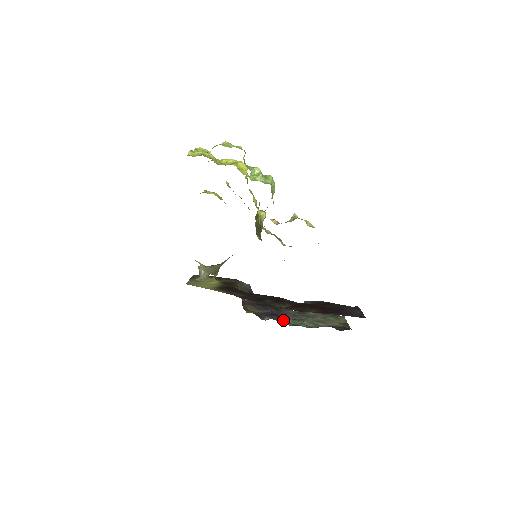
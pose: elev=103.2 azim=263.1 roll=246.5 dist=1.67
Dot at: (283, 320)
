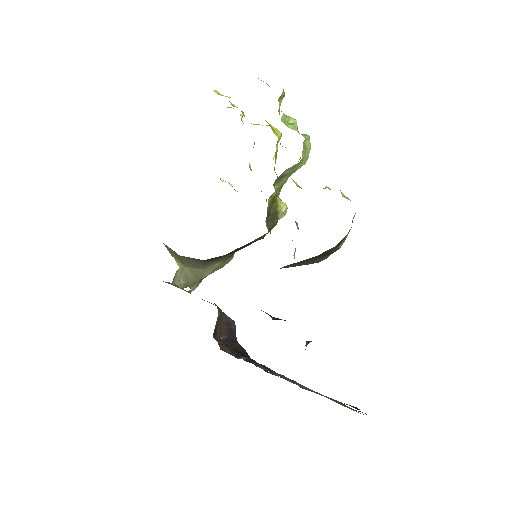
Dot at: (266, 368)
